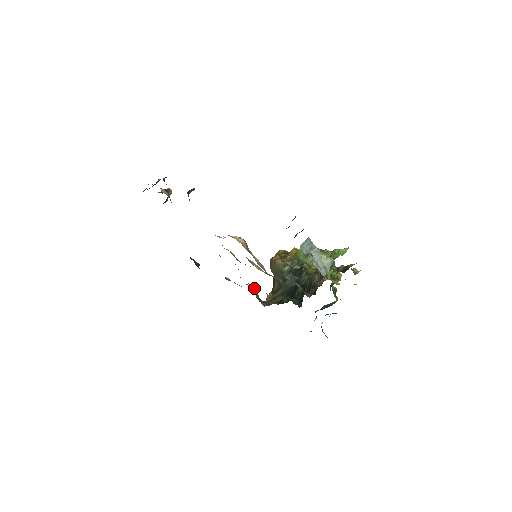
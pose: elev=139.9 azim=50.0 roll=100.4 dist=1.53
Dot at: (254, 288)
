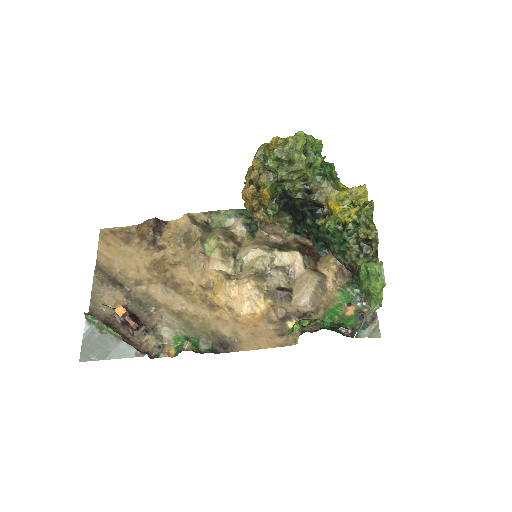
Dot at: (254, 228)
